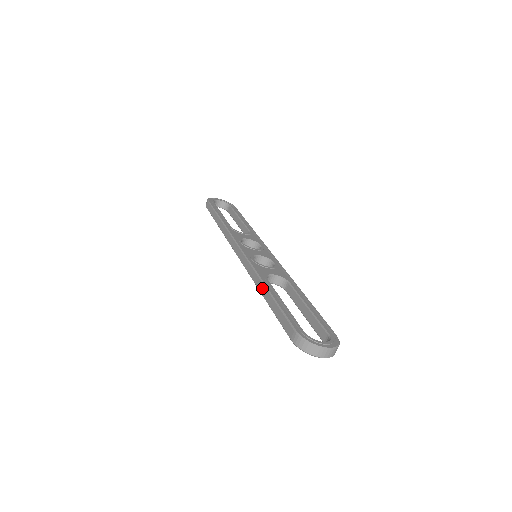
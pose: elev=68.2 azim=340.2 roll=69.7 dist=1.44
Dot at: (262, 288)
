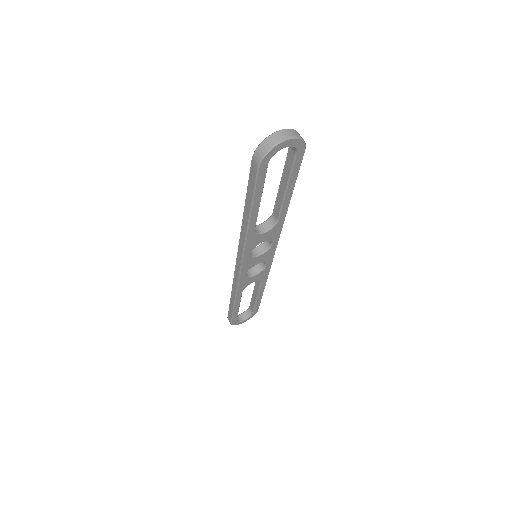
Dot at: (244, 221)
